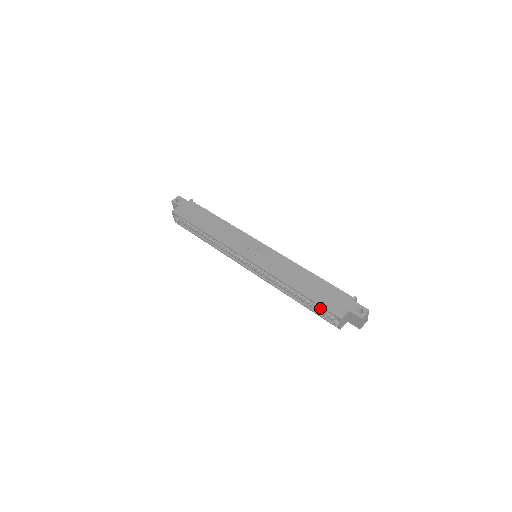
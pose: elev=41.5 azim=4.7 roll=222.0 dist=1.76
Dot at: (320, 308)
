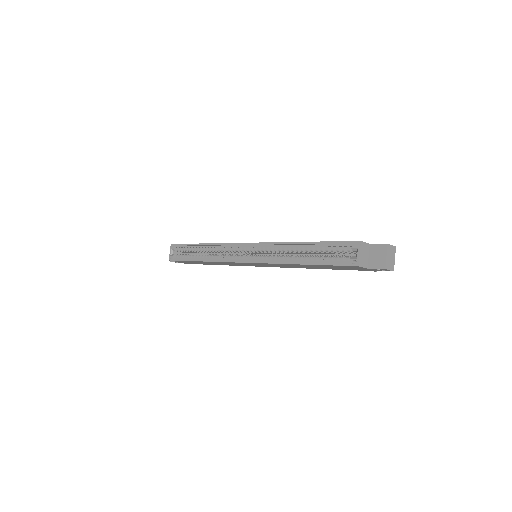
Dot at: (332, 256)
